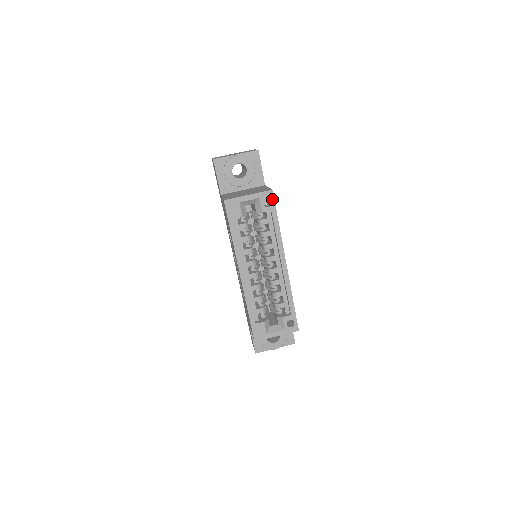
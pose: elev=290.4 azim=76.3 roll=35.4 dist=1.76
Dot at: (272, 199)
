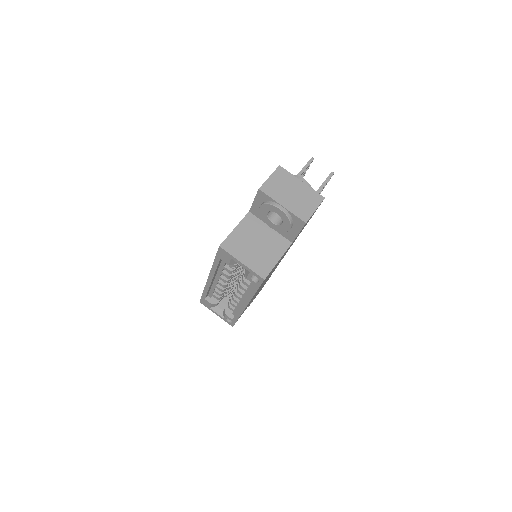
Dot at: (260, 282)
